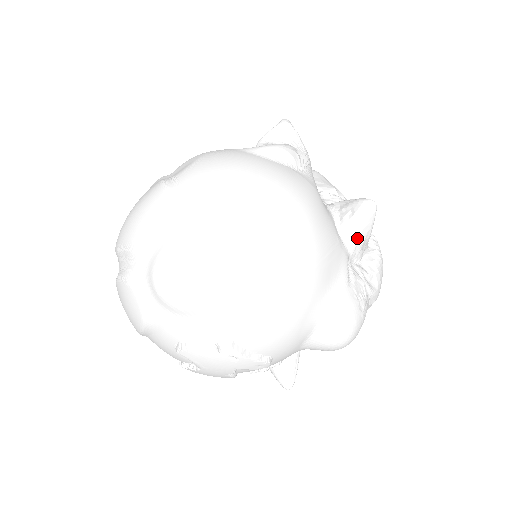
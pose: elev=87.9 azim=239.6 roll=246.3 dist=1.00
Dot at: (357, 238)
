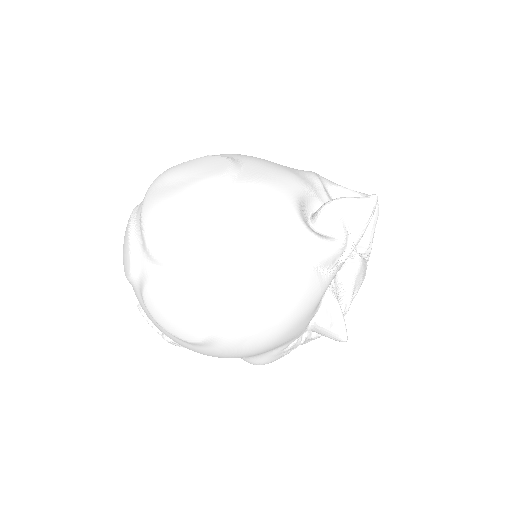
Dot at: (319, 333)
